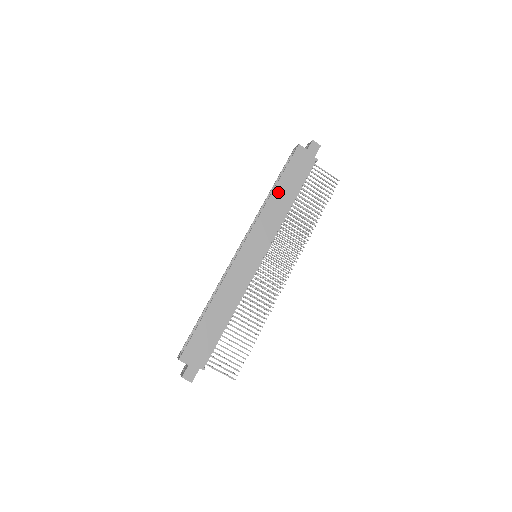
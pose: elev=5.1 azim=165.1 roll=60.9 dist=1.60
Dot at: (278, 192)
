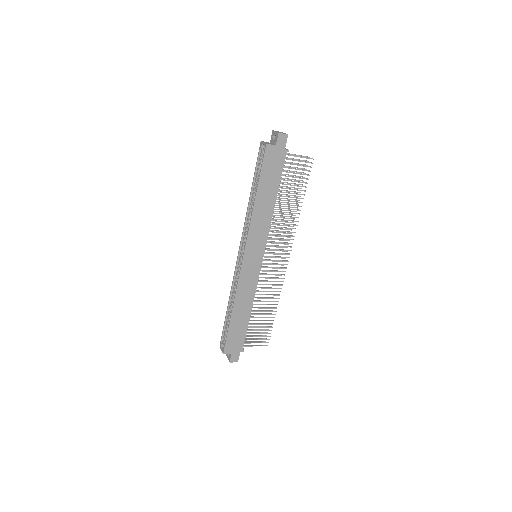
Dot at: (260, 199)
